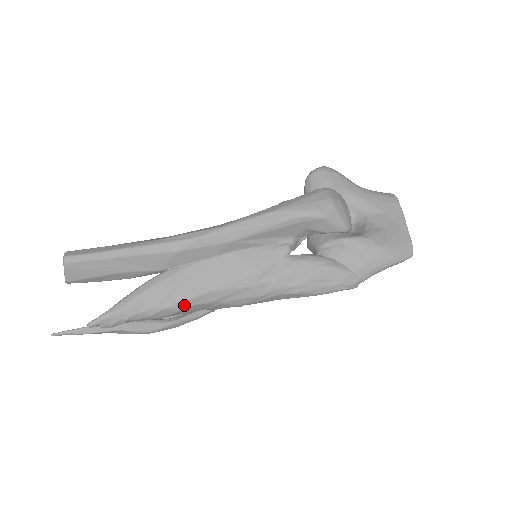
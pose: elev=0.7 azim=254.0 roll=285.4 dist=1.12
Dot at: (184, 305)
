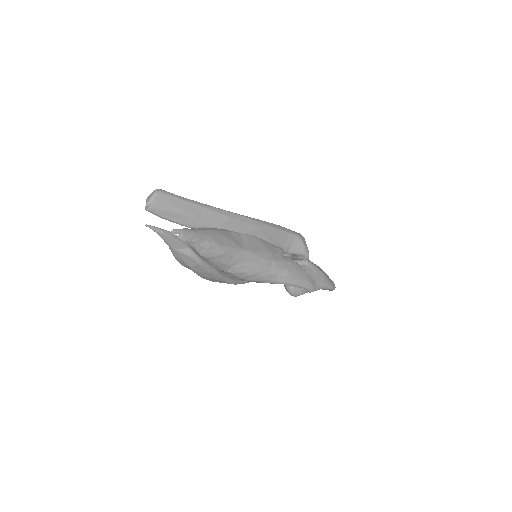
Dot at: (229, 251)
